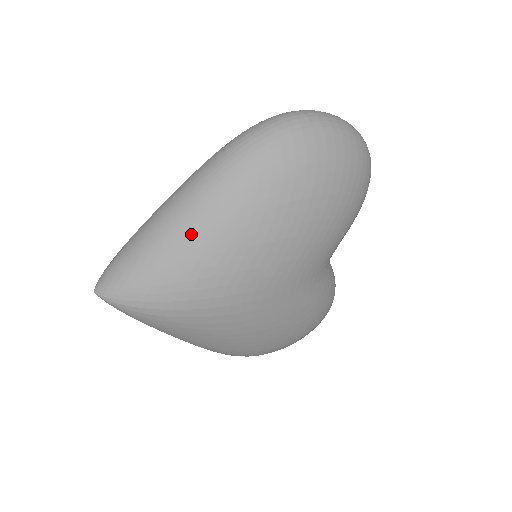
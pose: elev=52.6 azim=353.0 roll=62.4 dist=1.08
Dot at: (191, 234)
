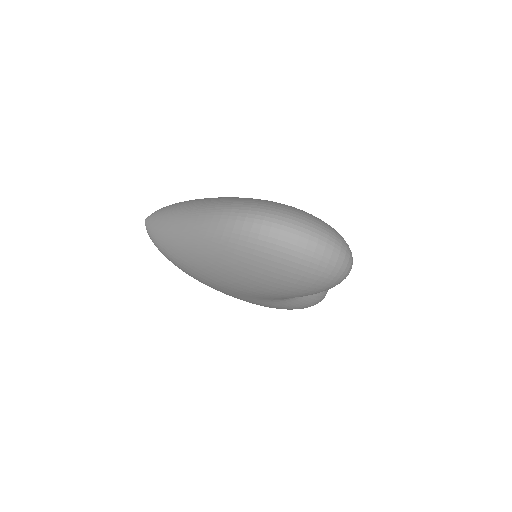
Dot at: (183, 243)
